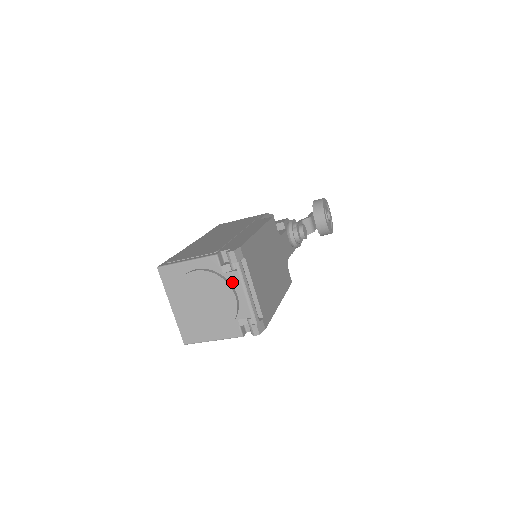
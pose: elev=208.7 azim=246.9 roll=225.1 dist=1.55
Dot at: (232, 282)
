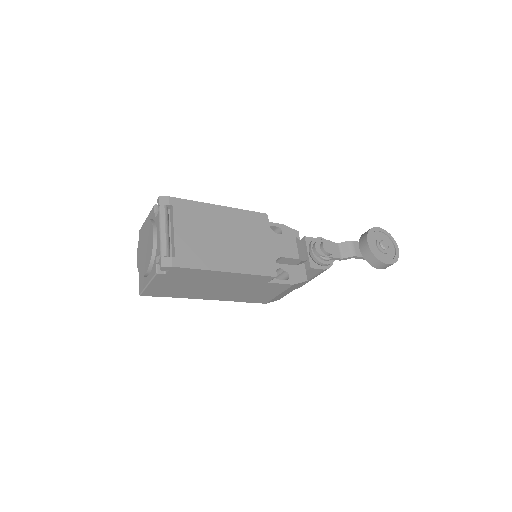
Dot at: (157, 224)
